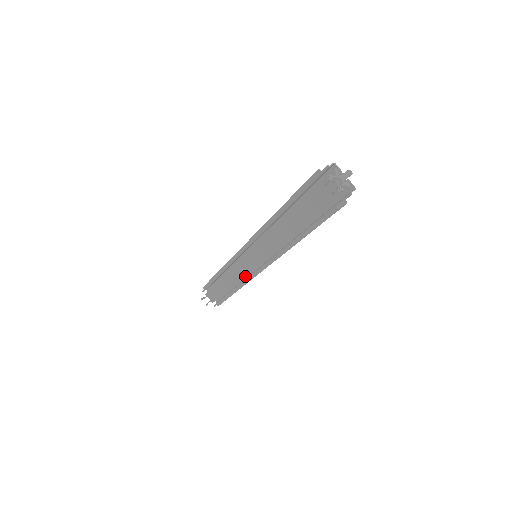
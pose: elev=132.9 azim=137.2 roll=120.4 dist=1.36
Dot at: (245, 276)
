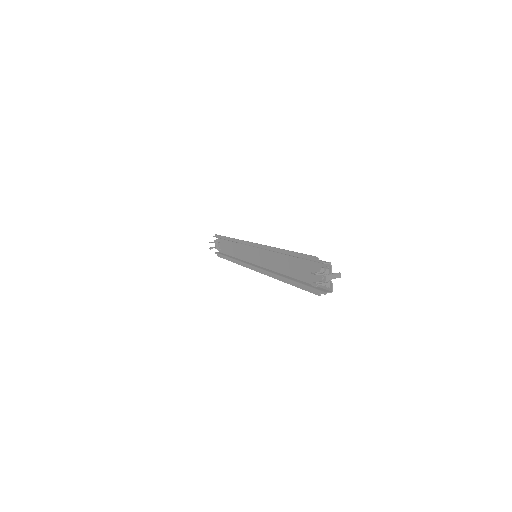
Dot at: (244, 258)
